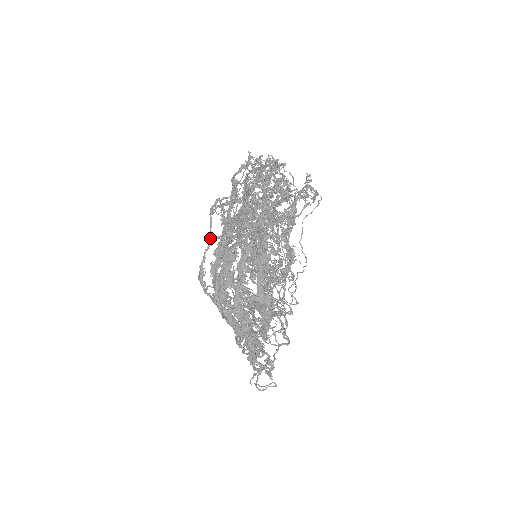
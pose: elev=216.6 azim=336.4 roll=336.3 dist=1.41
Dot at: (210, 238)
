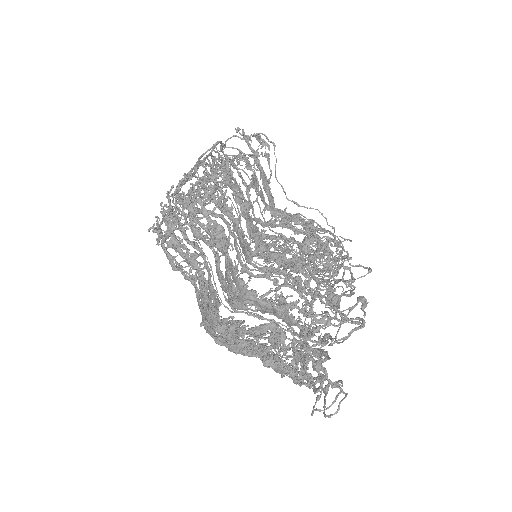
Dot at: occluded
